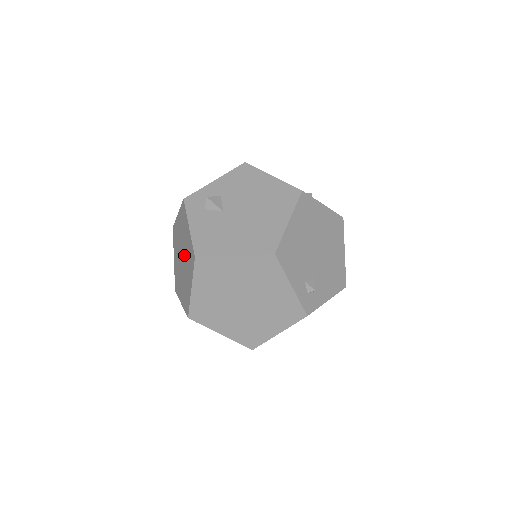
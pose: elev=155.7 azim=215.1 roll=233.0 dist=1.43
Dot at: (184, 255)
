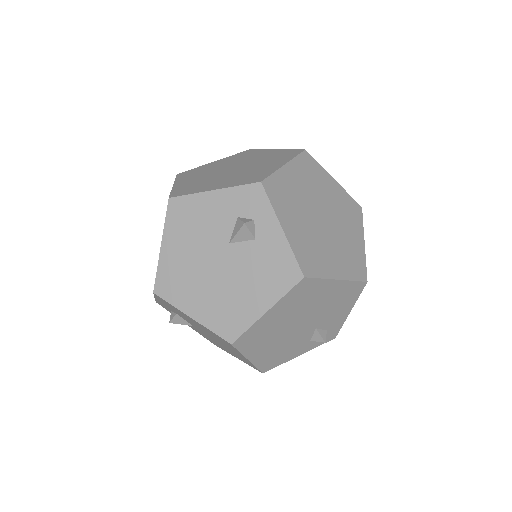
Dot at: occluded
